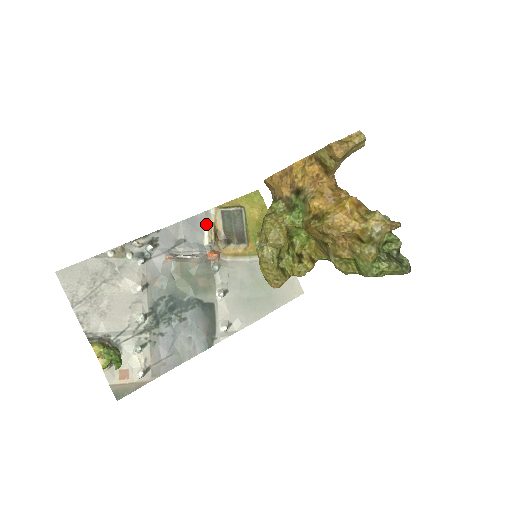
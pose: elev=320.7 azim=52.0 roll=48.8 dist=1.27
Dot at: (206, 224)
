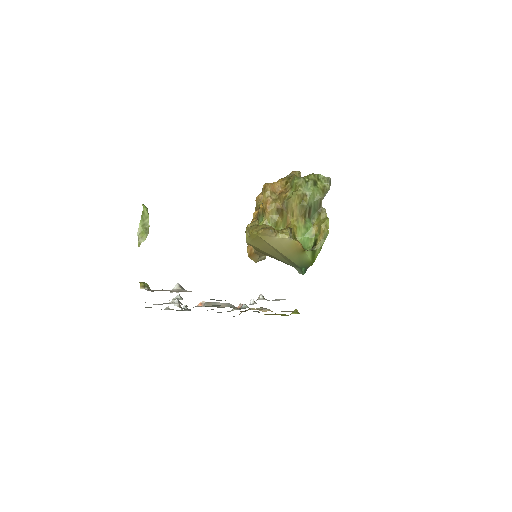
Dot at: occluded
